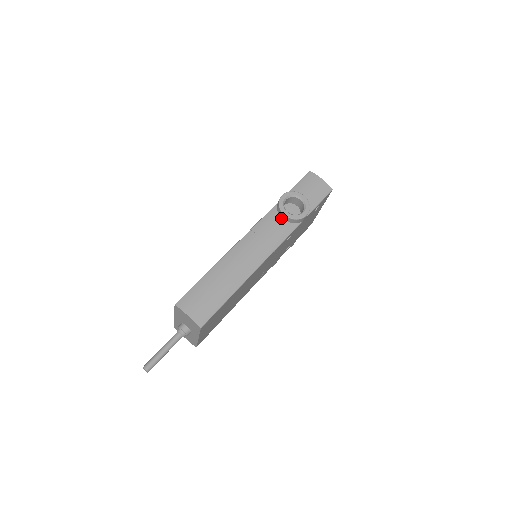
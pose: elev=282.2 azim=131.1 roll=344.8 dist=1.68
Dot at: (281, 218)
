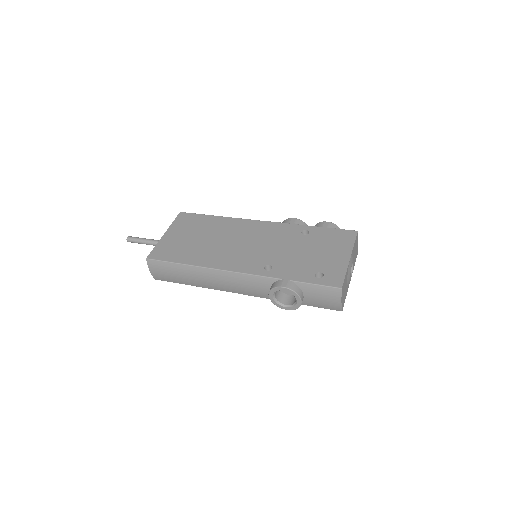
Dot at: (269, 289)
